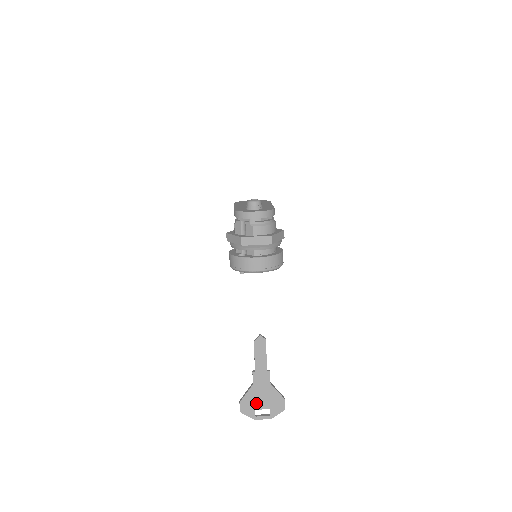
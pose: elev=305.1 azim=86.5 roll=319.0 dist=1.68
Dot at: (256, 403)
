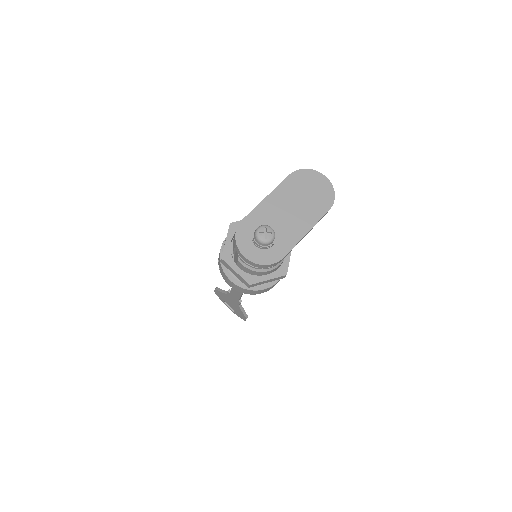
Dot at: (226, 300)
